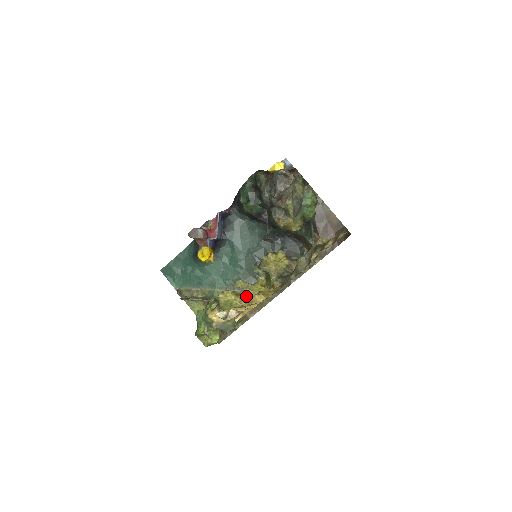
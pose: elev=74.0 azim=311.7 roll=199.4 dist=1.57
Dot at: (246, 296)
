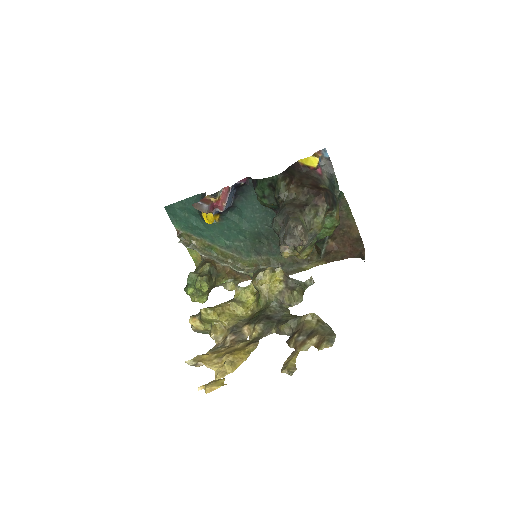
Dot at: (230, 310)
